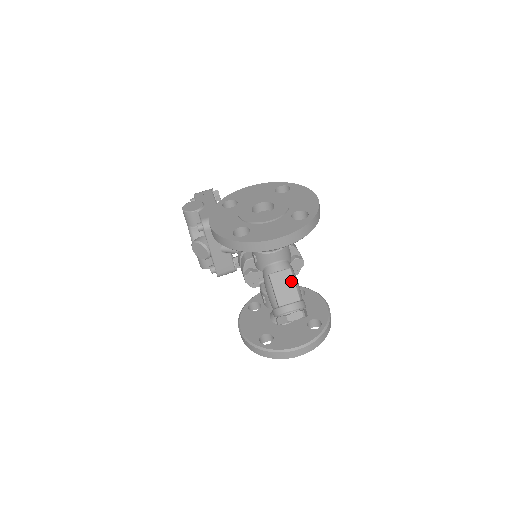
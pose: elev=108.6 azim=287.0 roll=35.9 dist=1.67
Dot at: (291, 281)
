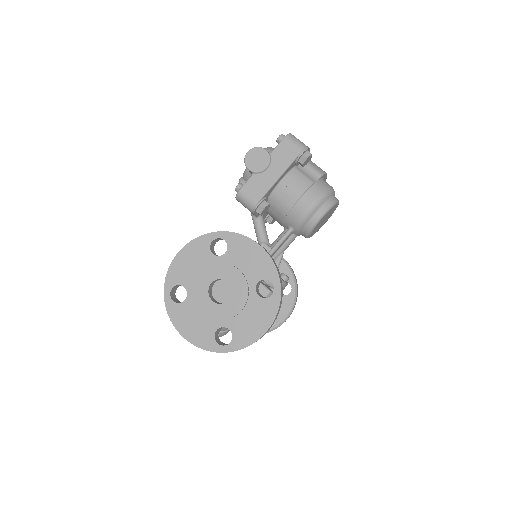
Dot at: occluded
